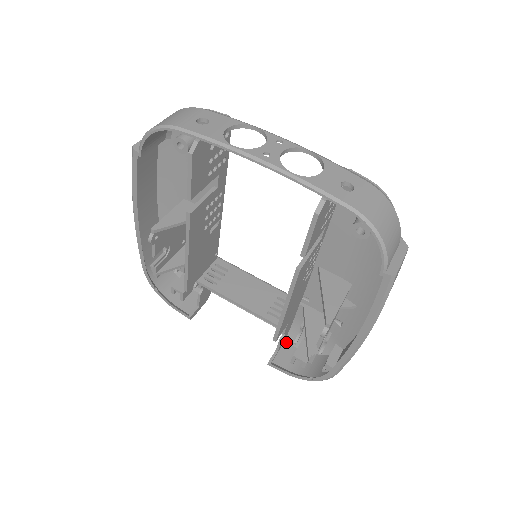
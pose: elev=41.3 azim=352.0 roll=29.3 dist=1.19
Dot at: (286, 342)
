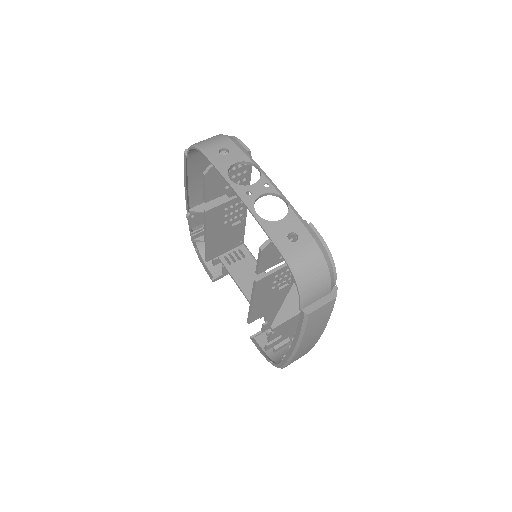
Dot at: occluded
